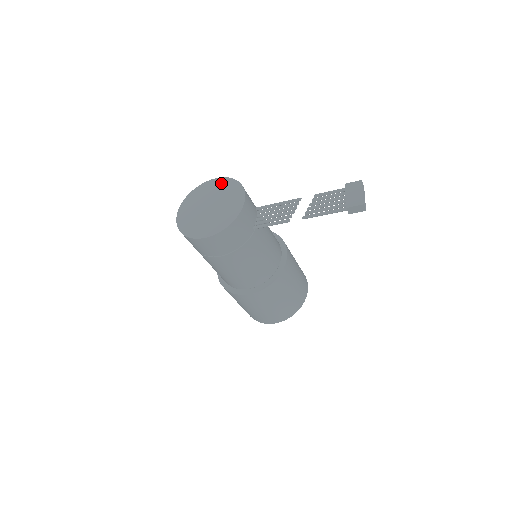
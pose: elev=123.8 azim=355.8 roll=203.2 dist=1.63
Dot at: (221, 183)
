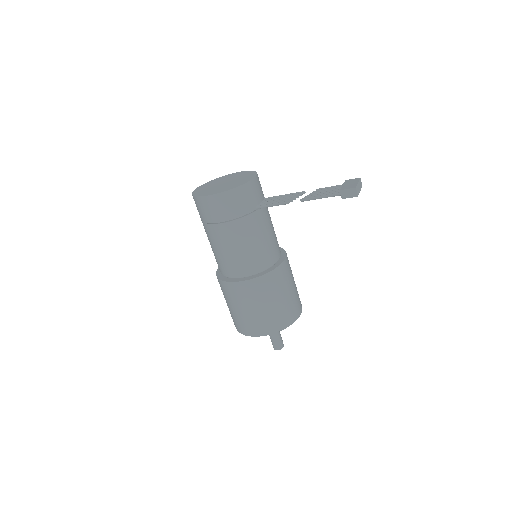
Dot at: (241, 173)
